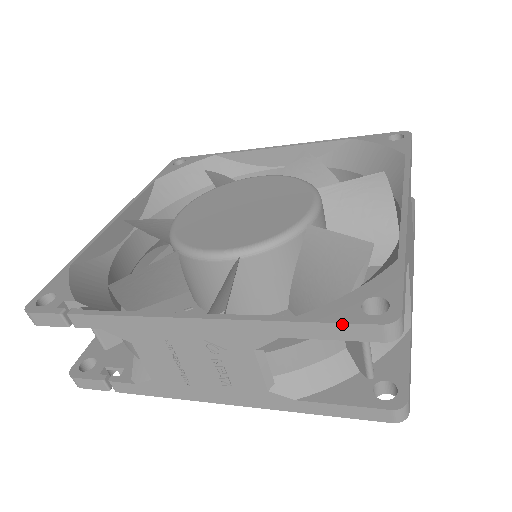
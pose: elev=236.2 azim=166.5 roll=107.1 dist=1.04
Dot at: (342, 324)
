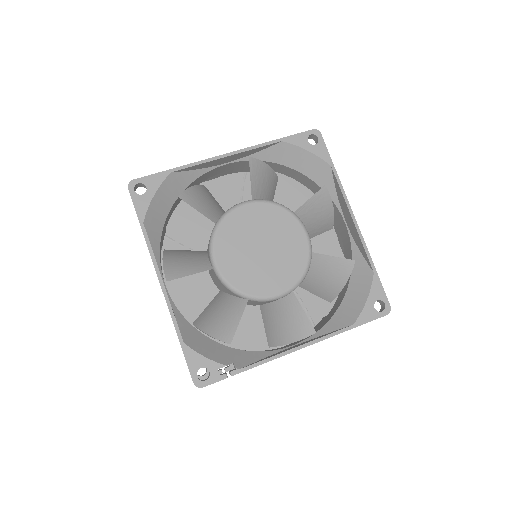
Dot at: occluded
